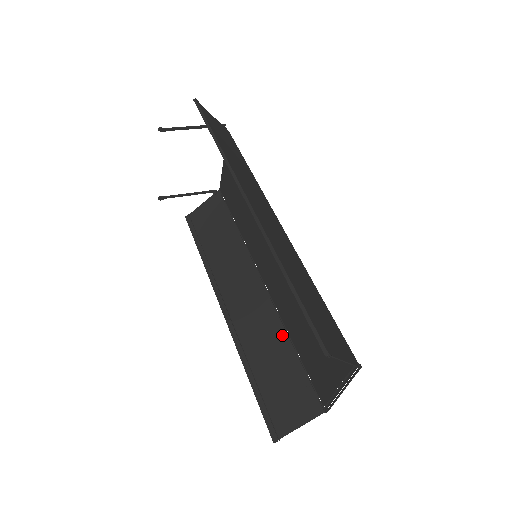
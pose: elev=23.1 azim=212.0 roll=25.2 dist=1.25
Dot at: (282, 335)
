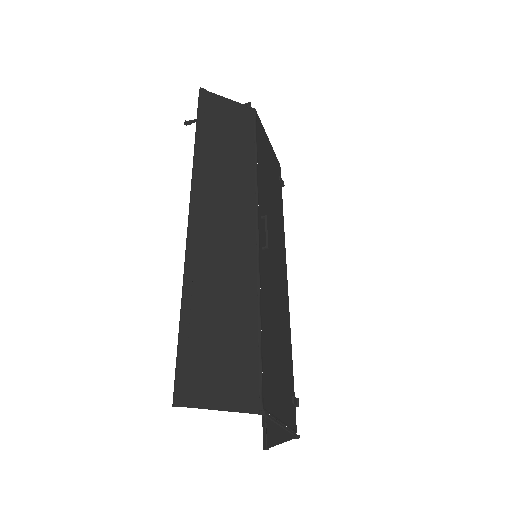
Dot at: occluded
